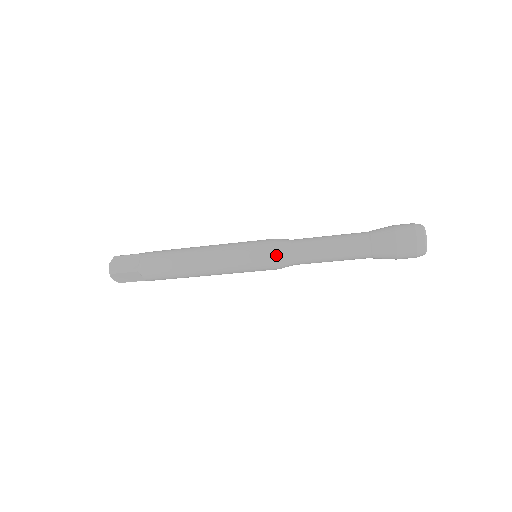
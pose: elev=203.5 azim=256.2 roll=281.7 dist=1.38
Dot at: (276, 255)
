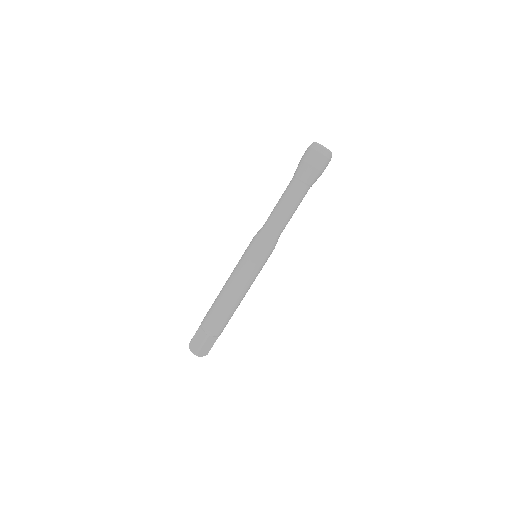
Dot at: (255, 235)
